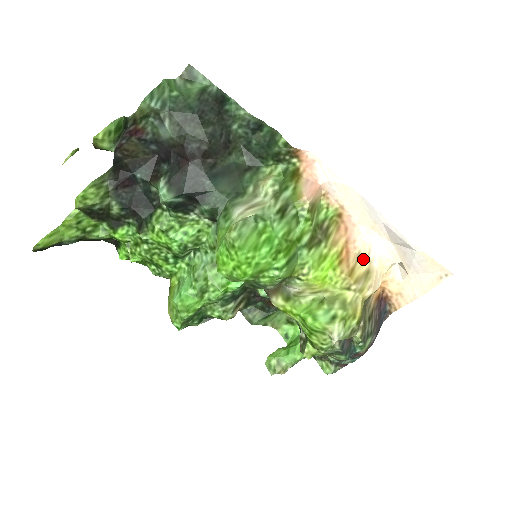
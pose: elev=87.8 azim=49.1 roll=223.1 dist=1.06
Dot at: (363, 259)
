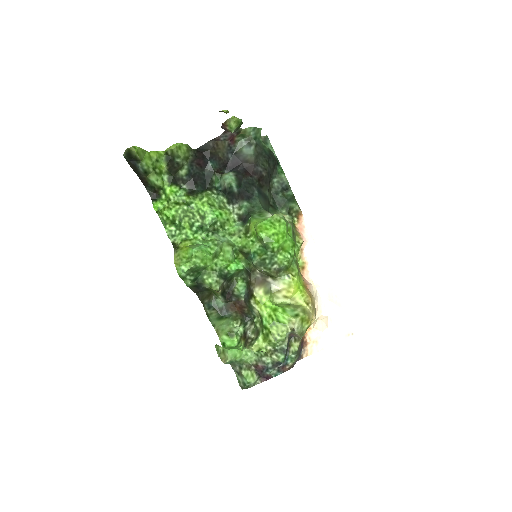
Dot at: (313, 297)
